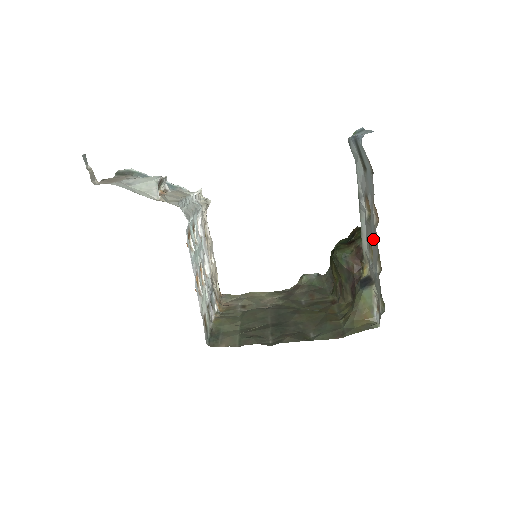
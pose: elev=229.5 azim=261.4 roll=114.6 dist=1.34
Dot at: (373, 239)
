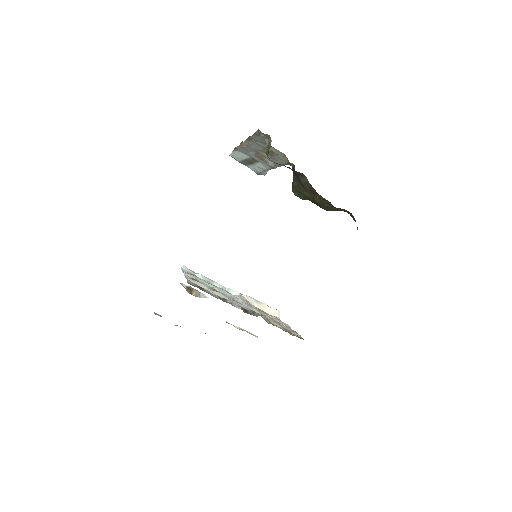
Dot at: (255, 148)
